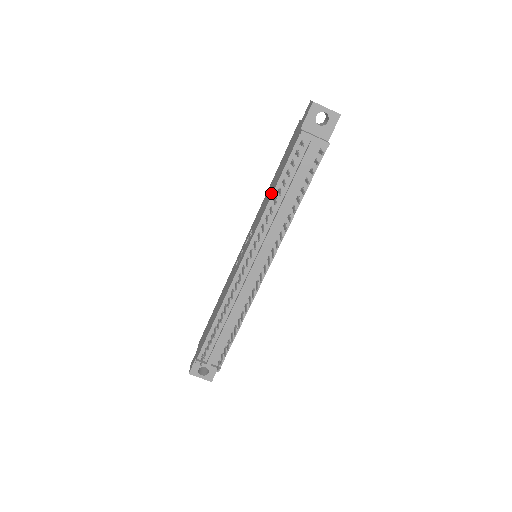
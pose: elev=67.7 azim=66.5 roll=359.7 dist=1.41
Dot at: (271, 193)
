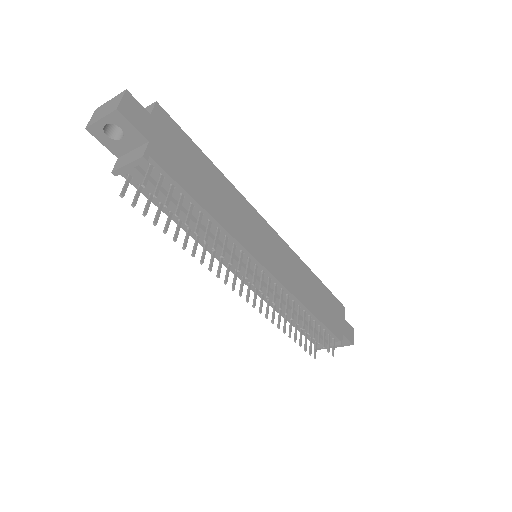
Dot at: occluded
